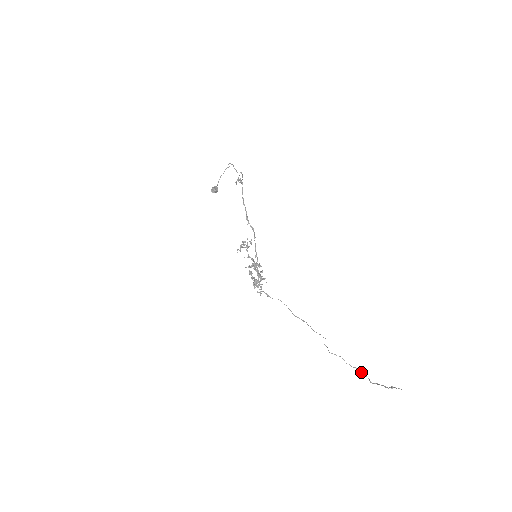
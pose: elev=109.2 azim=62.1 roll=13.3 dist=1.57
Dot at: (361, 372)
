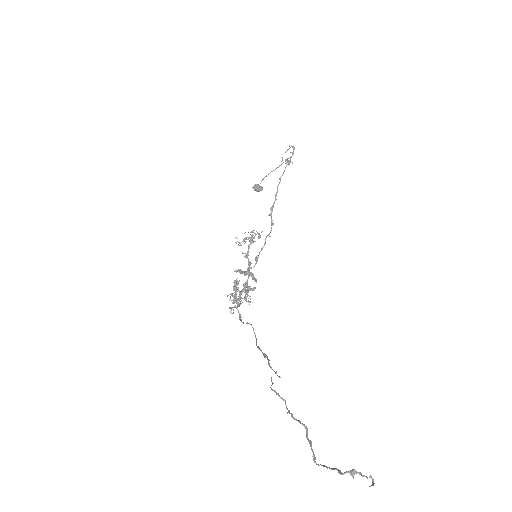
Dot at: occluded
